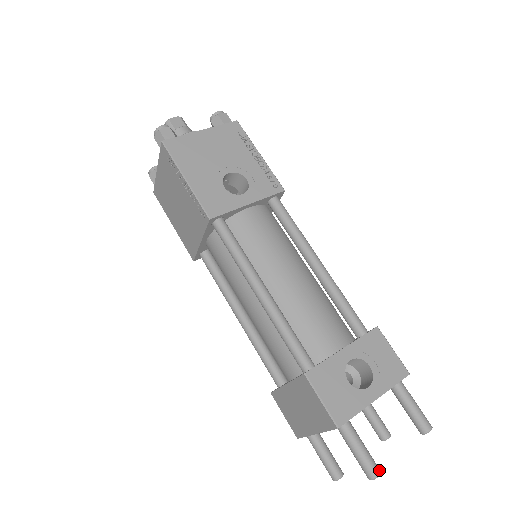
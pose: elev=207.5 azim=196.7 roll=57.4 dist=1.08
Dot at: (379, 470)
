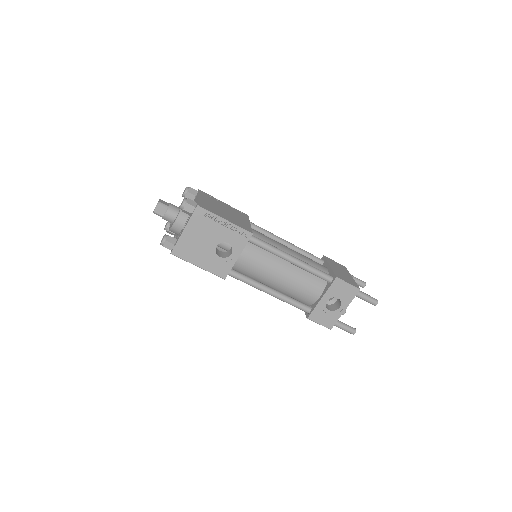
Dot at: (355, 331)
